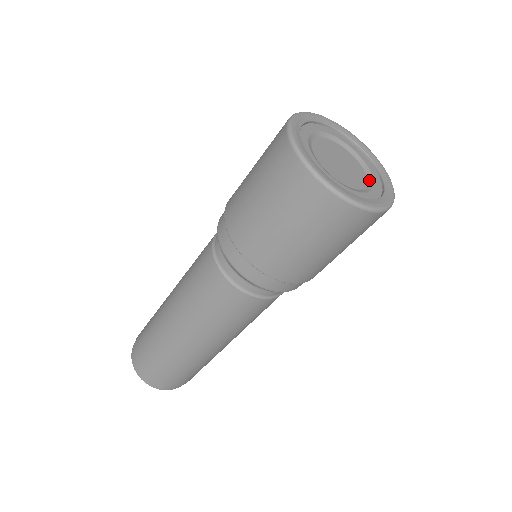
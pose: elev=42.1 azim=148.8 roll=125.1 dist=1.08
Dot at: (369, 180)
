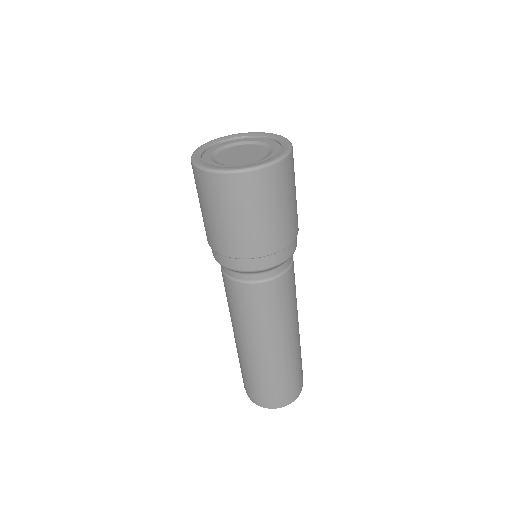
Dot at: (261, 145)
